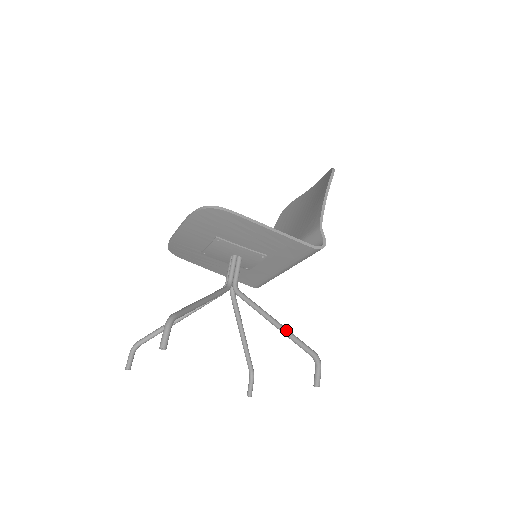
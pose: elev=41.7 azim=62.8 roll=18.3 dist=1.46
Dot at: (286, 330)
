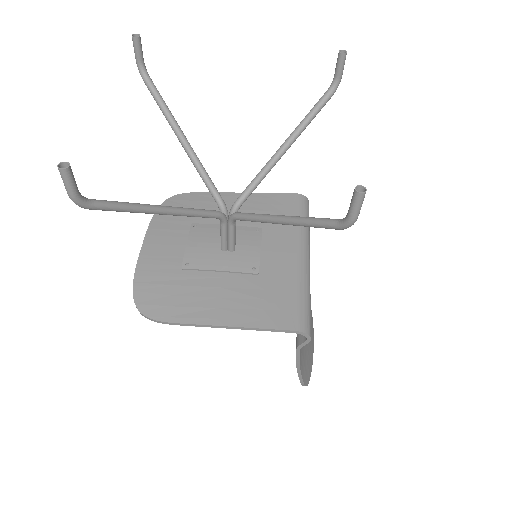
Dot at: (297, 129)
